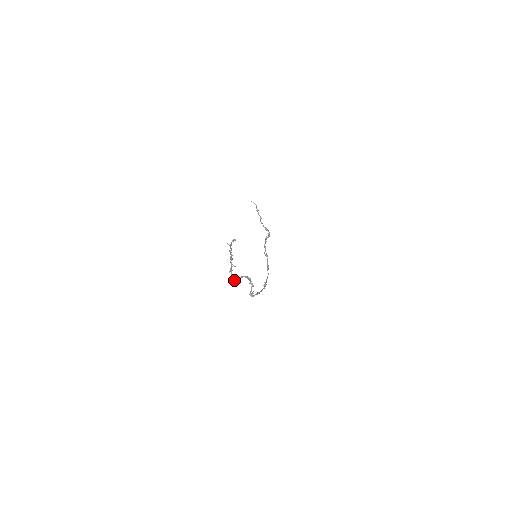
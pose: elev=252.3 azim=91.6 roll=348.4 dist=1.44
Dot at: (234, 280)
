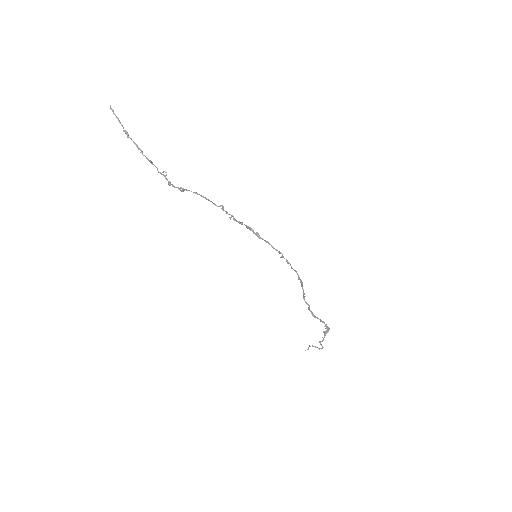
Dot at: (181, 191)
